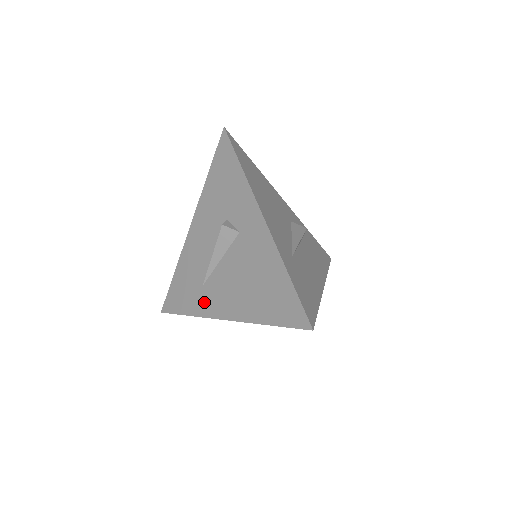
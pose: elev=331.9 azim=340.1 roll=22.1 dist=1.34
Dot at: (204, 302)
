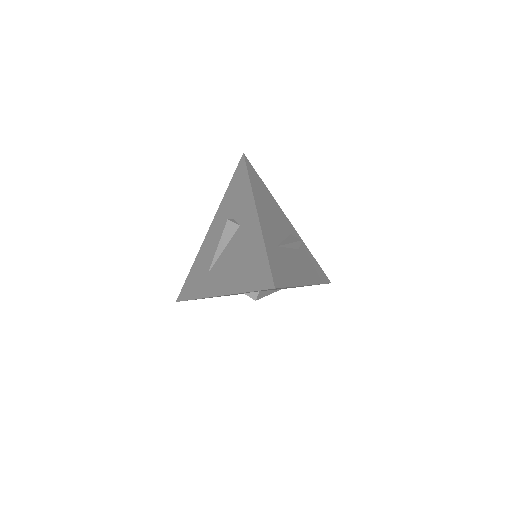
Dot at: (207, 285)
